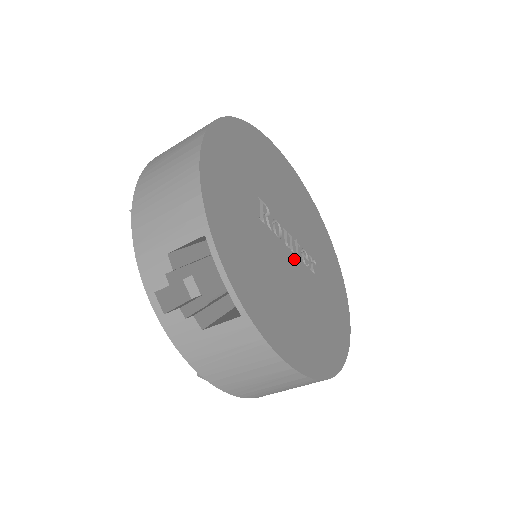
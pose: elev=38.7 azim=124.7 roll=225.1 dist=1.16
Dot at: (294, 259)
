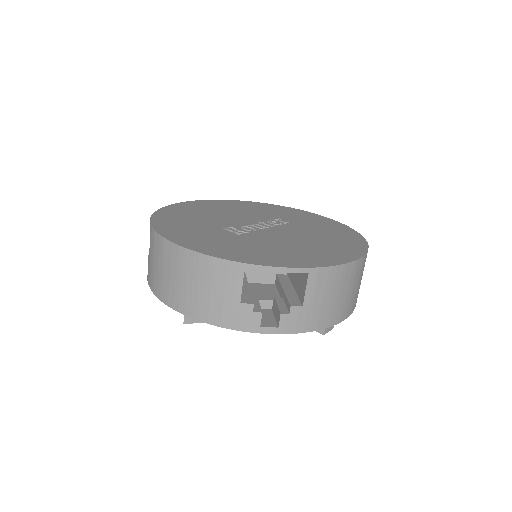
Dot at: (274, 229)
